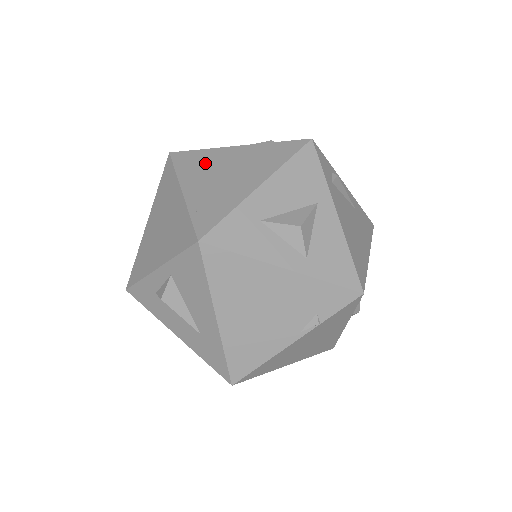
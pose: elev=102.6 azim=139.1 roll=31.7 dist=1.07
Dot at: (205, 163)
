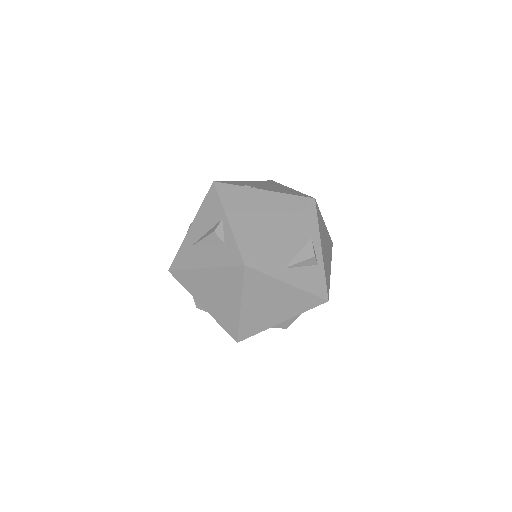
Dot at: (264, 290)
